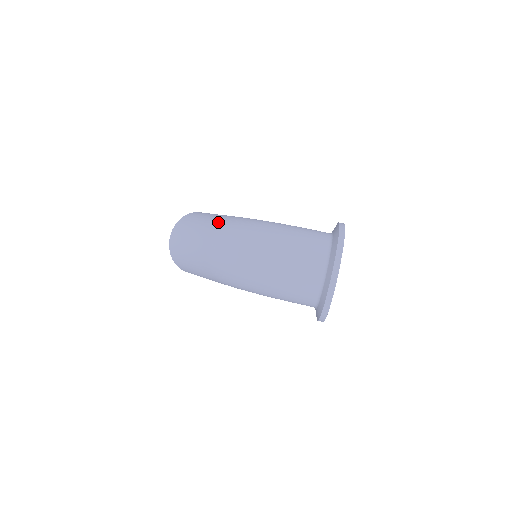
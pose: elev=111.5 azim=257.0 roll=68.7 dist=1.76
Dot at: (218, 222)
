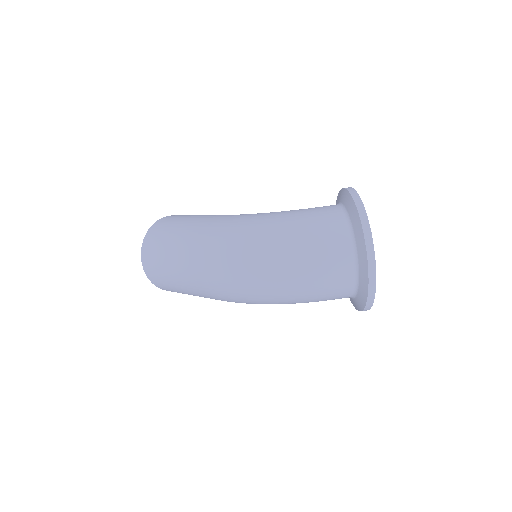
Dot at: (197, 235)
